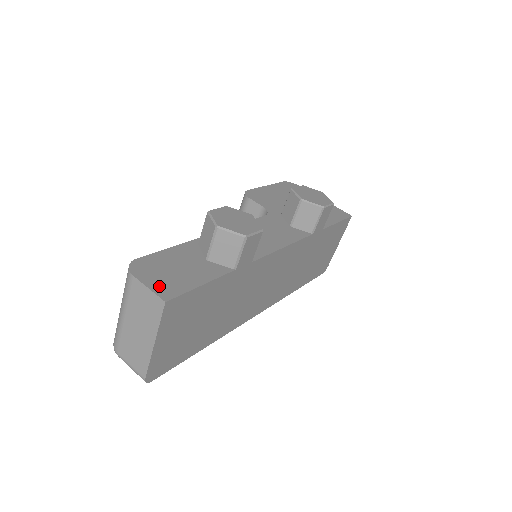
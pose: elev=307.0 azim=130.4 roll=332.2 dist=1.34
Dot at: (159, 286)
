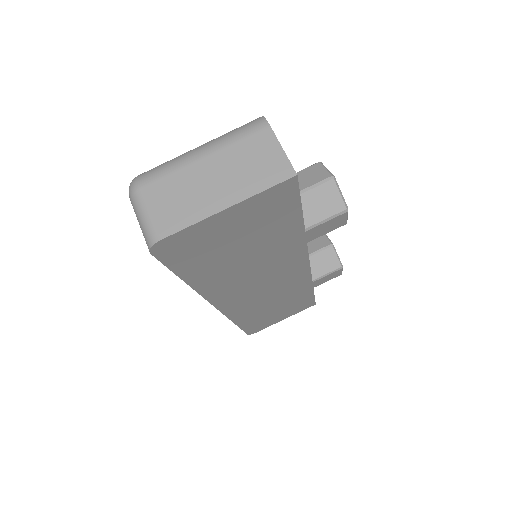
Dot at: occluded
